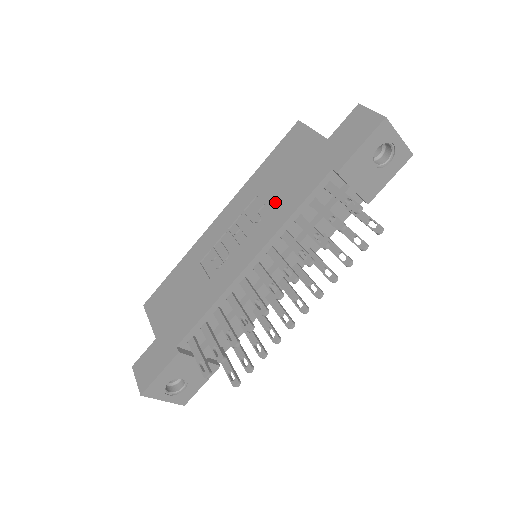
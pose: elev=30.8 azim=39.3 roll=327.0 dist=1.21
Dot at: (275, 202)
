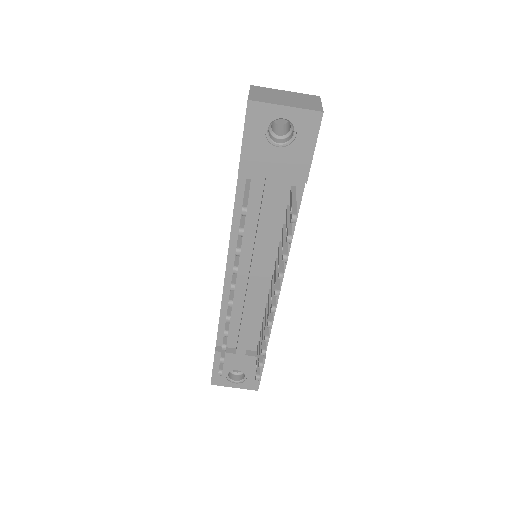
Dot at: occluded
